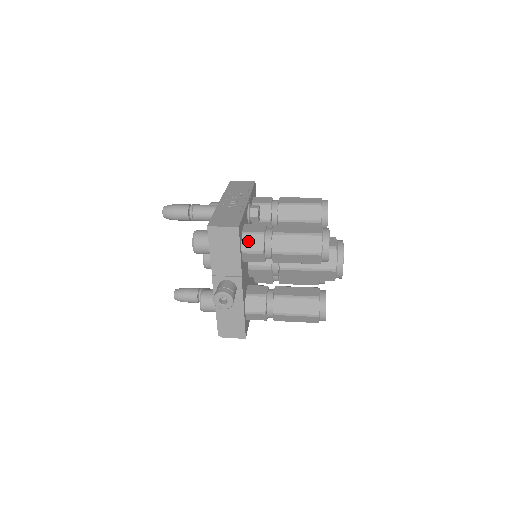
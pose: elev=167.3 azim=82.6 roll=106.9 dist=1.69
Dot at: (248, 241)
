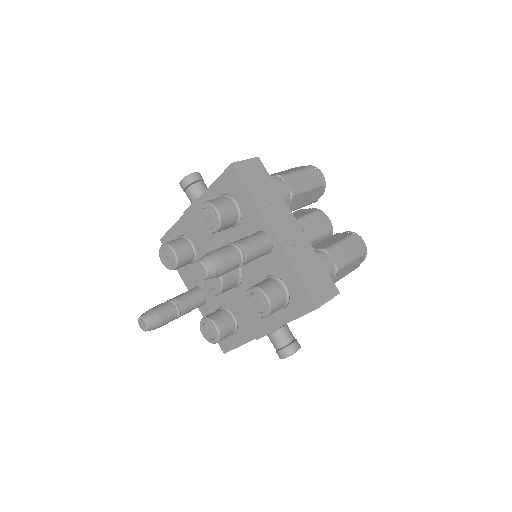
Dot at: occluded
